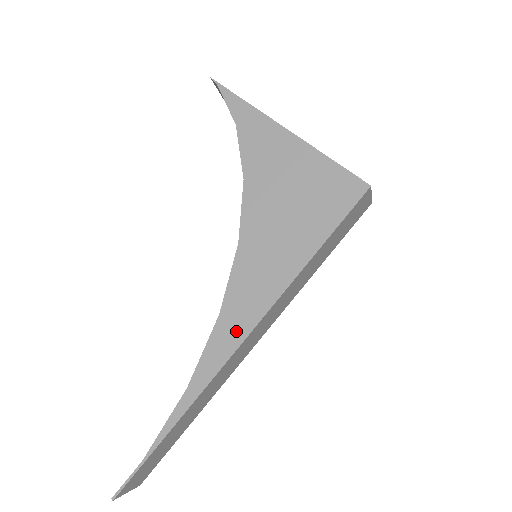
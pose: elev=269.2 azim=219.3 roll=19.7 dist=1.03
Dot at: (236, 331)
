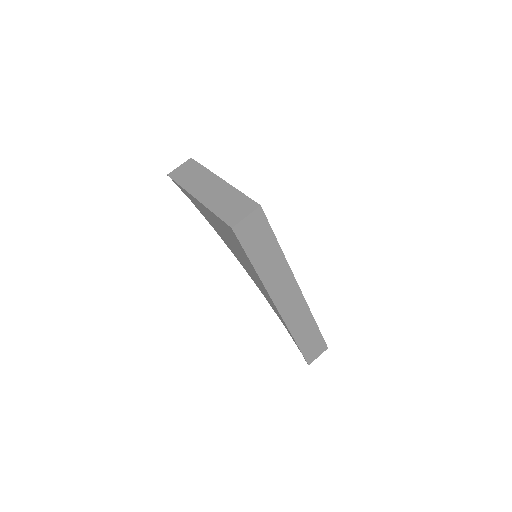
Dot at: (272, 303)
